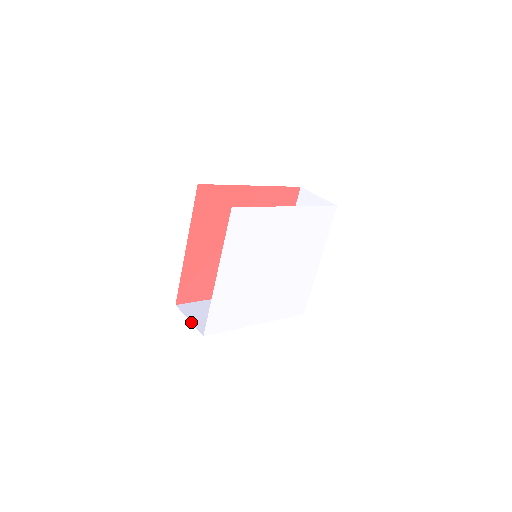
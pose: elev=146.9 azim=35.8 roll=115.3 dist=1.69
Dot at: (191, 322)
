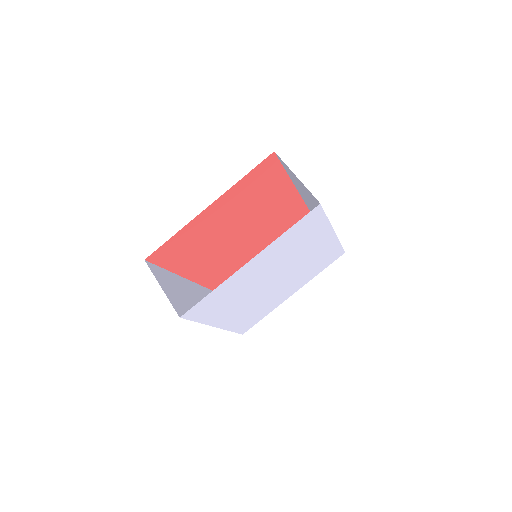
Dot at: (164, 292)
